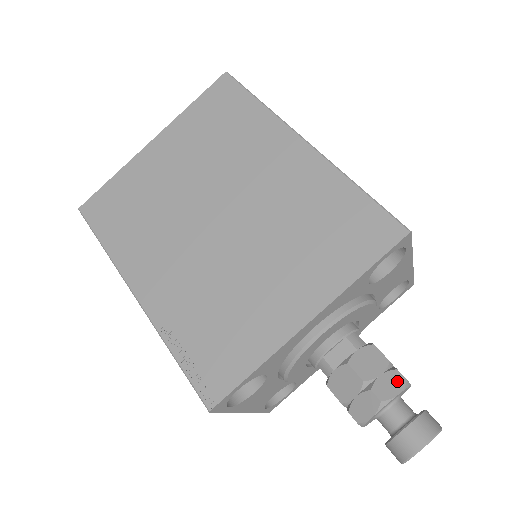
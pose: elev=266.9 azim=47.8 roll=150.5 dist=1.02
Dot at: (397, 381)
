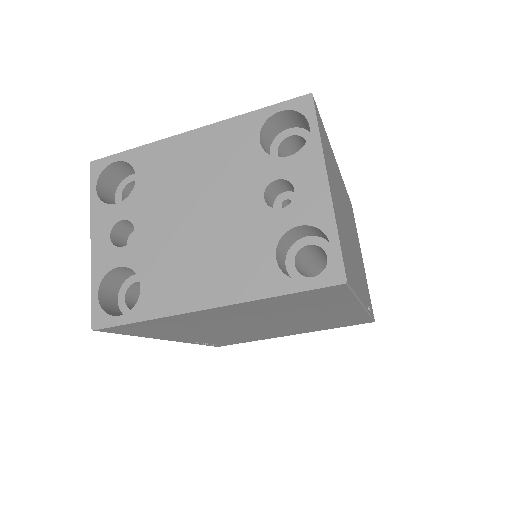
Dot at: occluded
